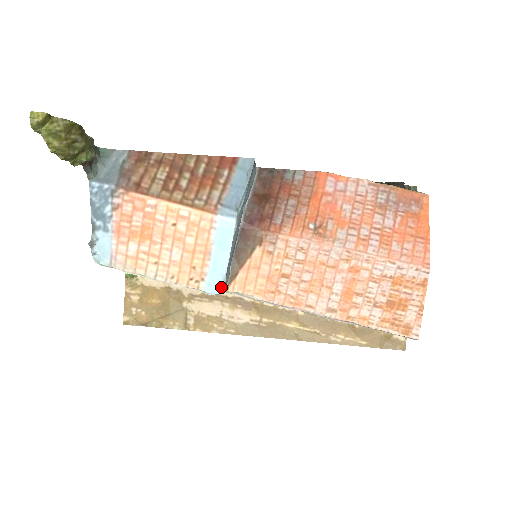
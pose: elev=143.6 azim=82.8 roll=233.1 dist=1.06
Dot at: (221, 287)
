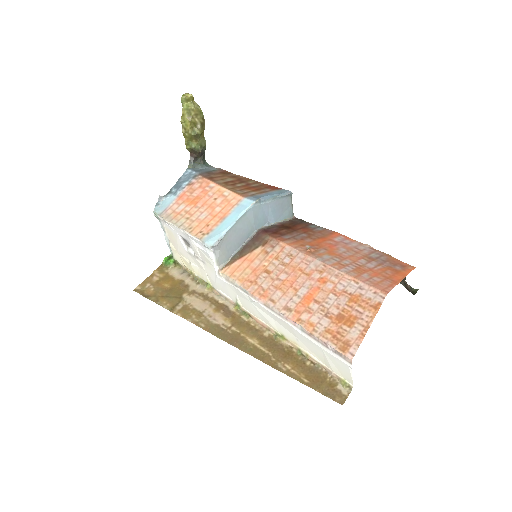
Dot at: (216, 241)
